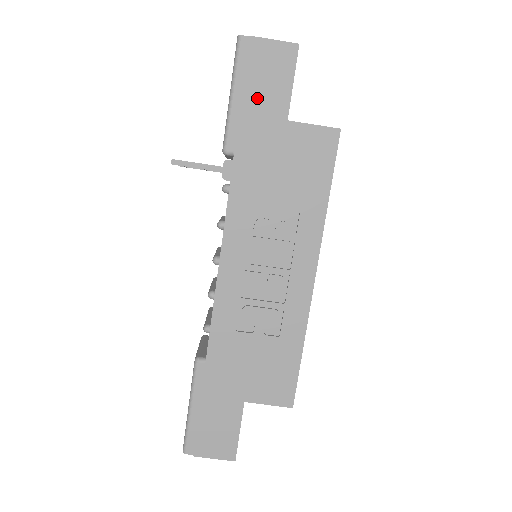
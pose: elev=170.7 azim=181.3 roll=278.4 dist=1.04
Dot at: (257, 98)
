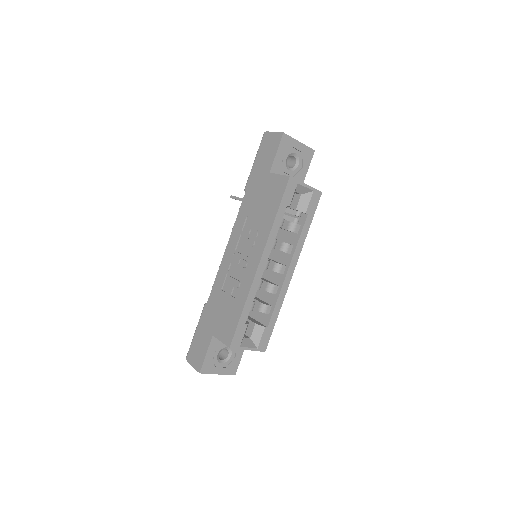
Dot at: (261, 162)
